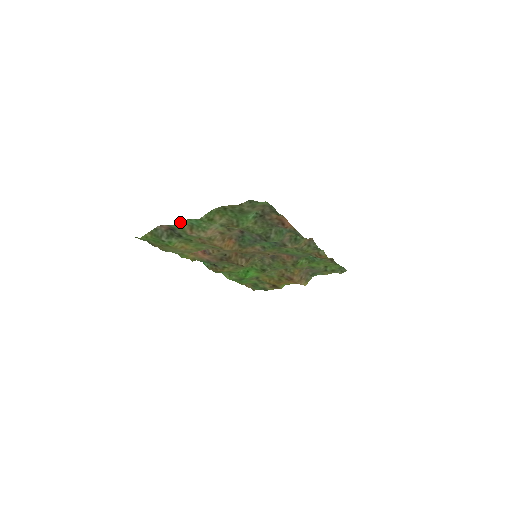
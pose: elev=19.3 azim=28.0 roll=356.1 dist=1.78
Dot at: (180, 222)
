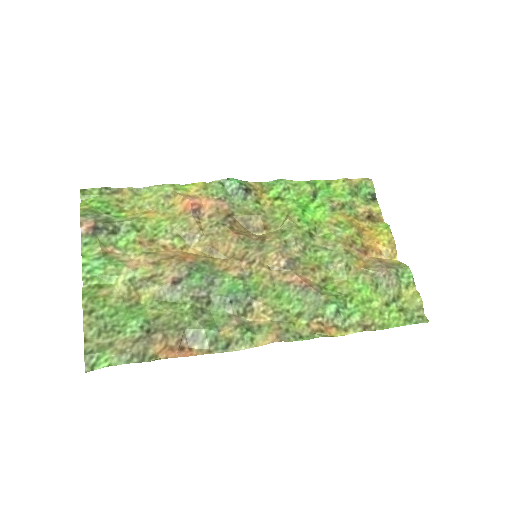
Dot at: (82, 252)
